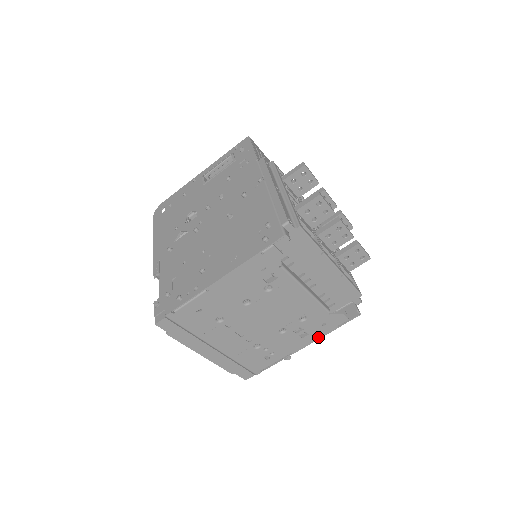
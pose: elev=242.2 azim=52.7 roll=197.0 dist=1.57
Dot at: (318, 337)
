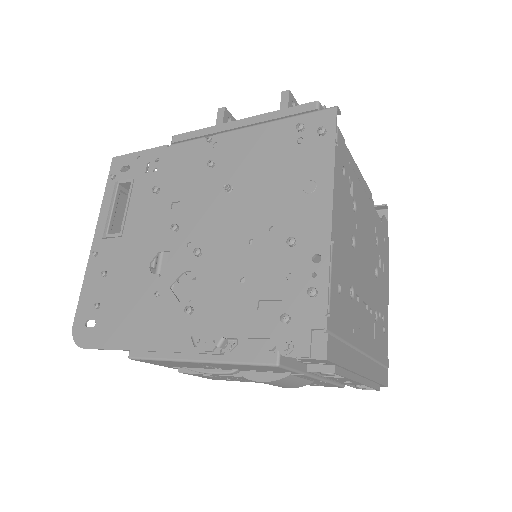
Dot at: (387, 263)
